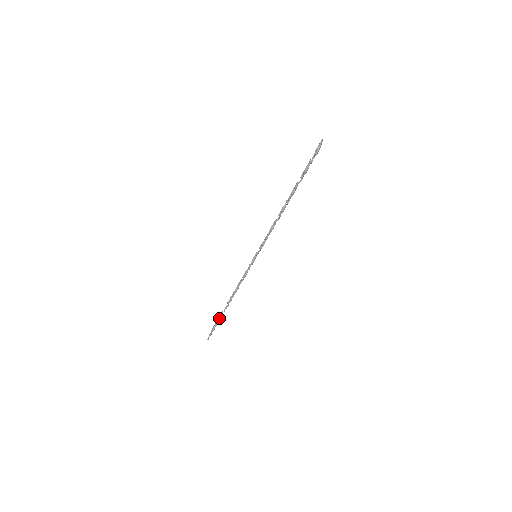
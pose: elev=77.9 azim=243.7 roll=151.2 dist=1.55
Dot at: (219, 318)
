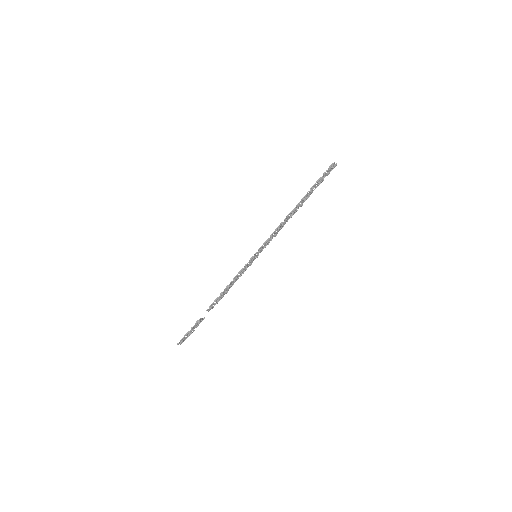
Dot at: (199, 319)
